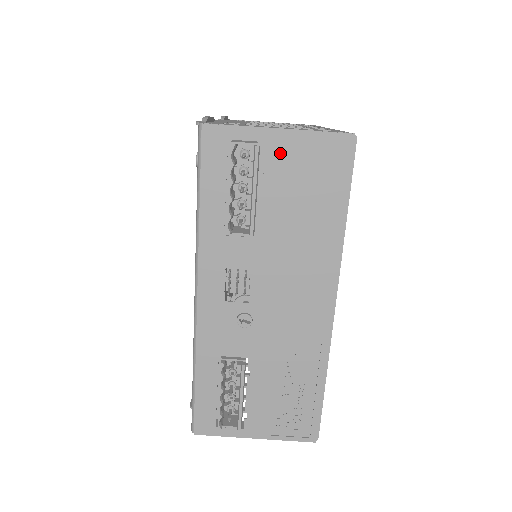
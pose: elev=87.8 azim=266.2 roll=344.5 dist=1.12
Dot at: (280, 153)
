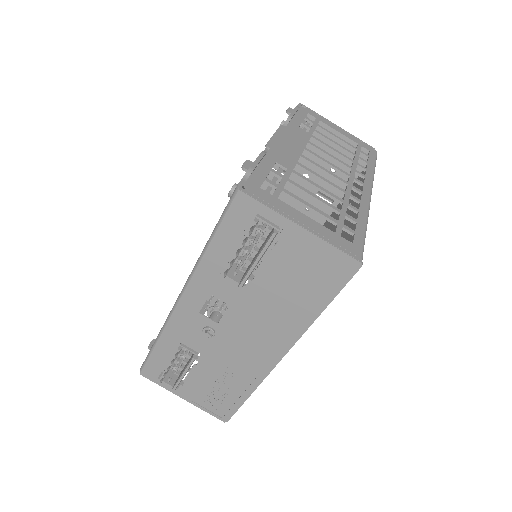
Dot at: (293, 244)
